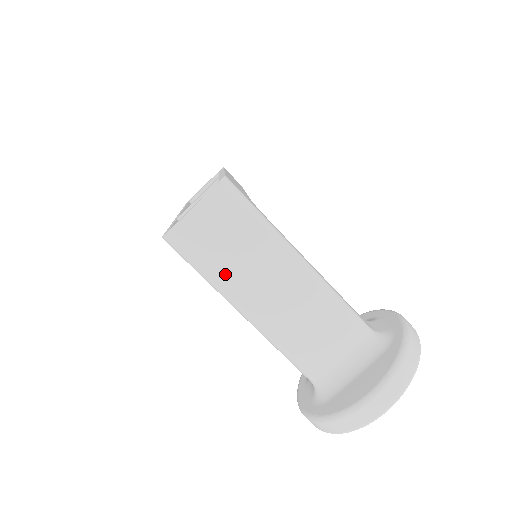
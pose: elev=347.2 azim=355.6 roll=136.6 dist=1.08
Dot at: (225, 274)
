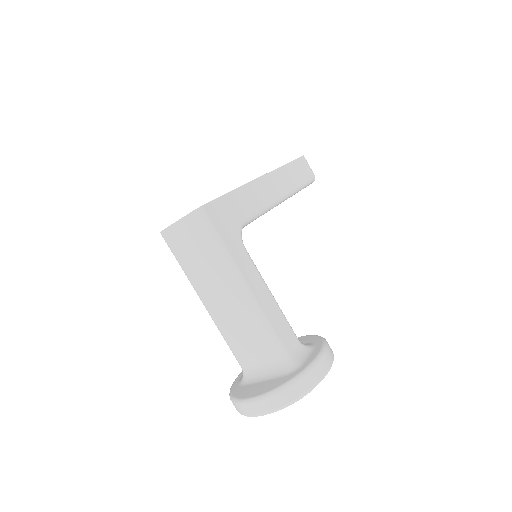
Dot at: (192, 272)
